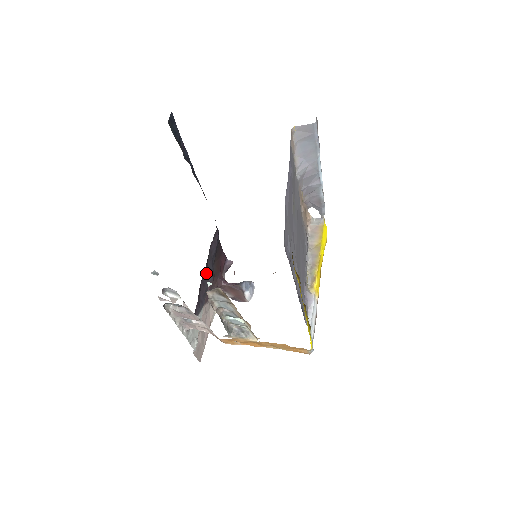
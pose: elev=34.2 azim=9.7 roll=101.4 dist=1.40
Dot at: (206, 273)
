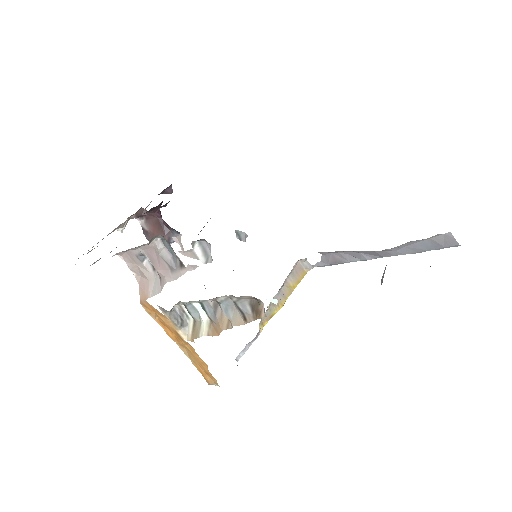
Dot at: occluded
